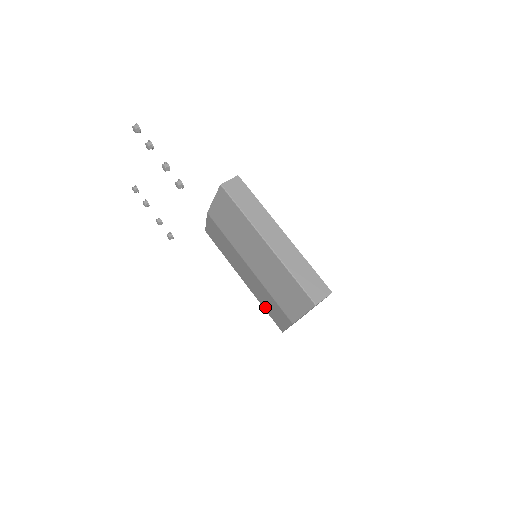
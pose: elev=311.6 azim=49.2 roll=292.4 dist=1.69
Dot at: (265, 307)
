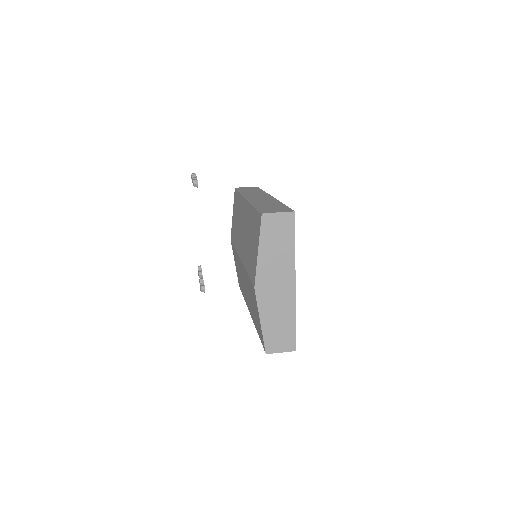
Dot at: (256, 325)
